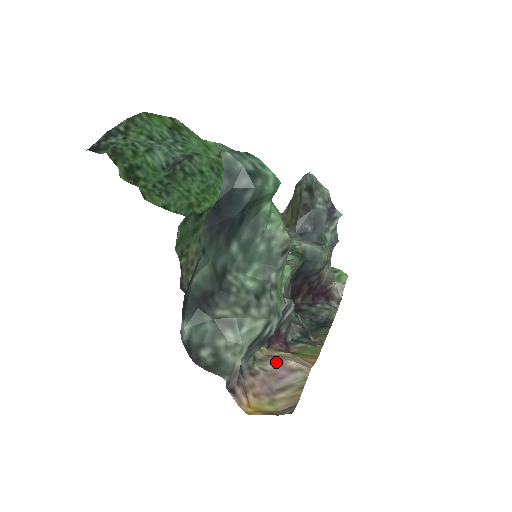
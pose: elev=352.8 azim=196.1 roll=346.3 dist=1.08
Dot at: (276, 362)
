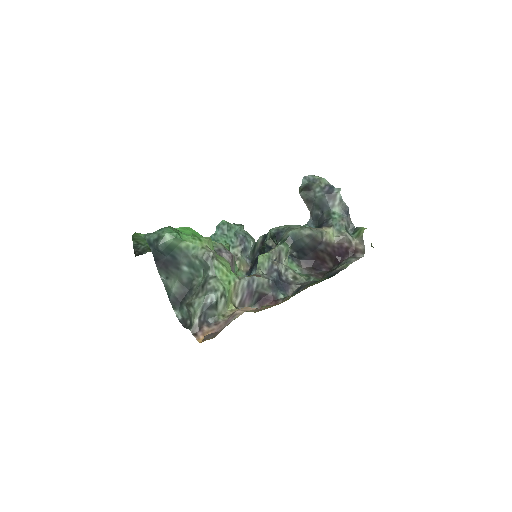
Dot at: (232, 314)
